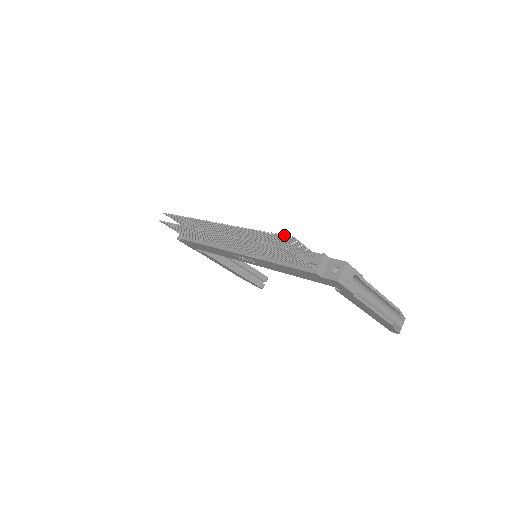
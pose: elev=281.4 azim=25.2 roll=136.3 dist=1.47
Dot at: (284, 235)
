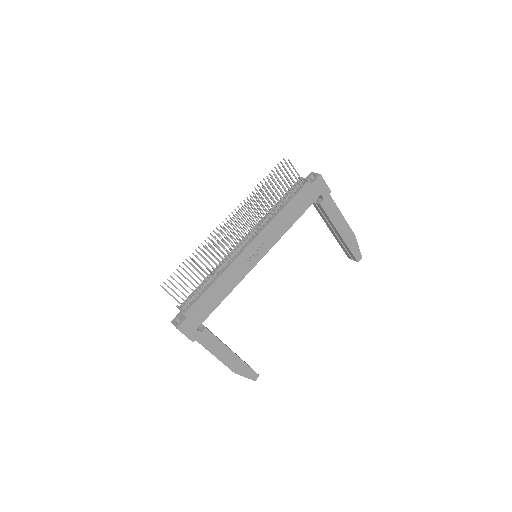
Dot at: (277, 164)
